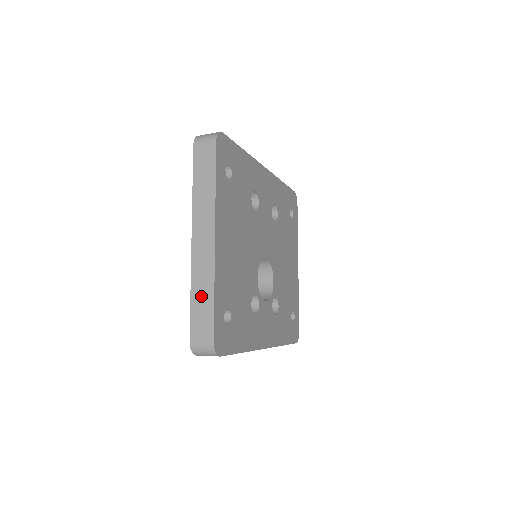
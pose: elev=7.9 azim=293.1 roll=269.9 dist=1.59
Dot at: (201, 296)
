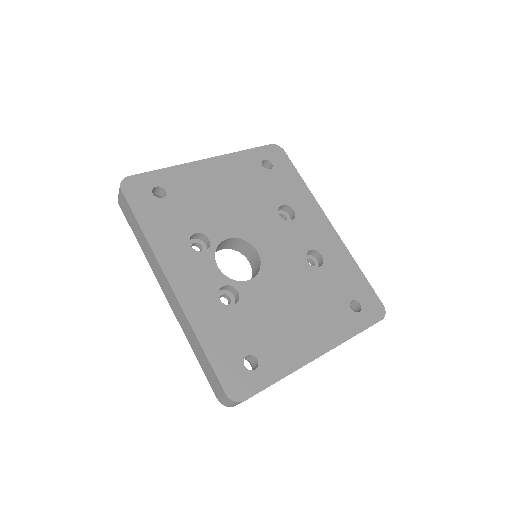
Dot at: occluded
